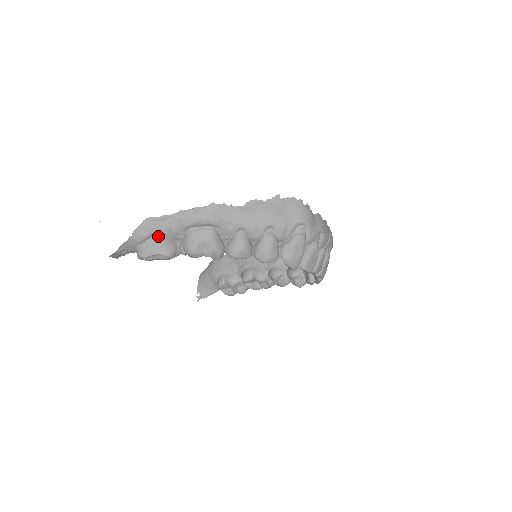
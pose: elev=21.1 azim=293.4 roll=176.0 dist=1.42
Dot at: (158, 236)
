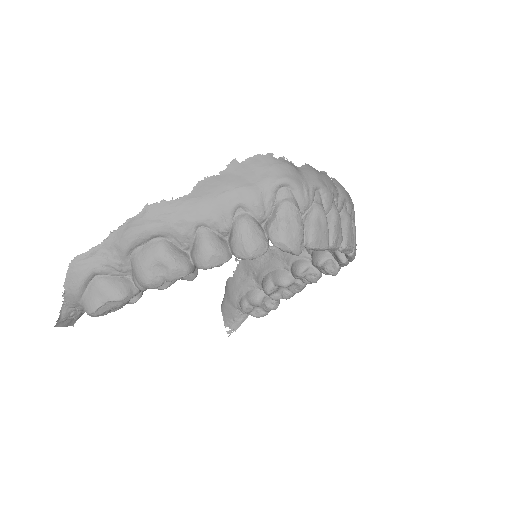
Dot at: (97, 278)
